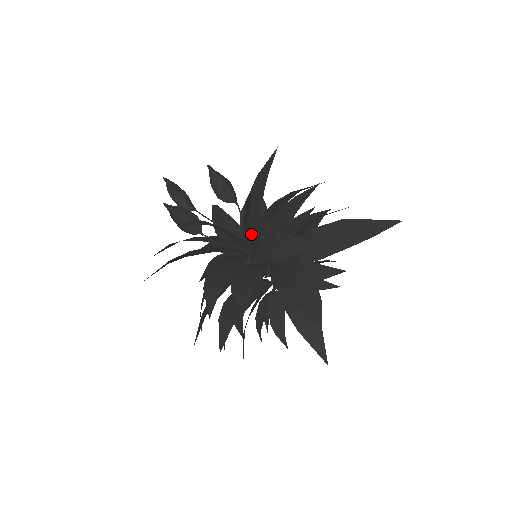
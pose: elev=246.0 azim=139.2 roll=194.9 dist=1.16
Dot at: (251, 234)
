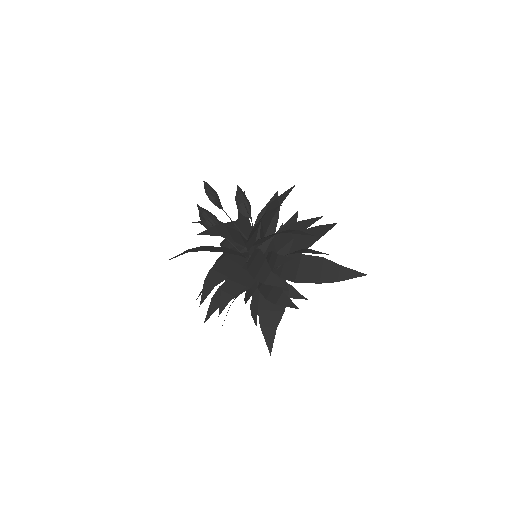
Dot at: (255, 243)
